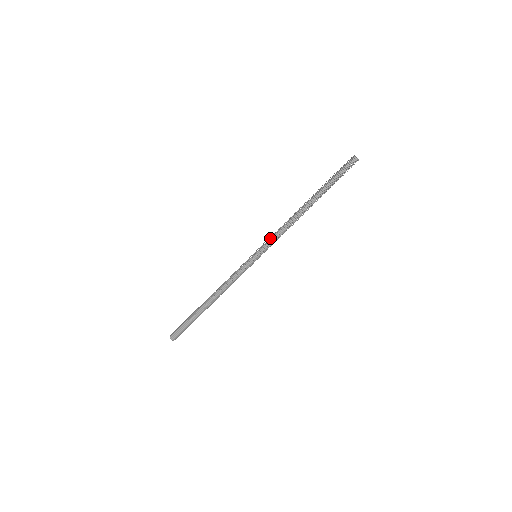
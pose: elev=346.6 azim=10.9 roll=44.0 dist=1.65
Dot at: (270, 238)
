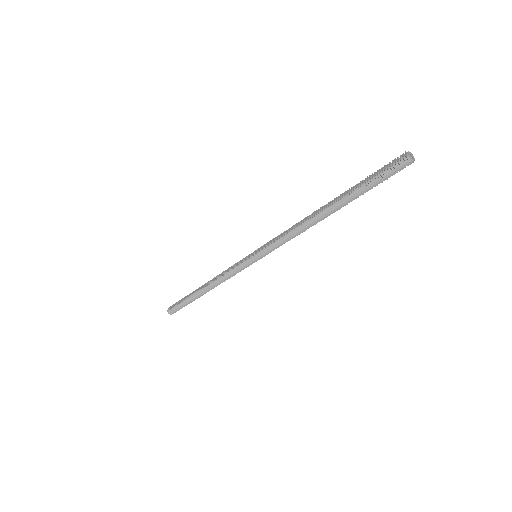
Dot at: (275, 238)
